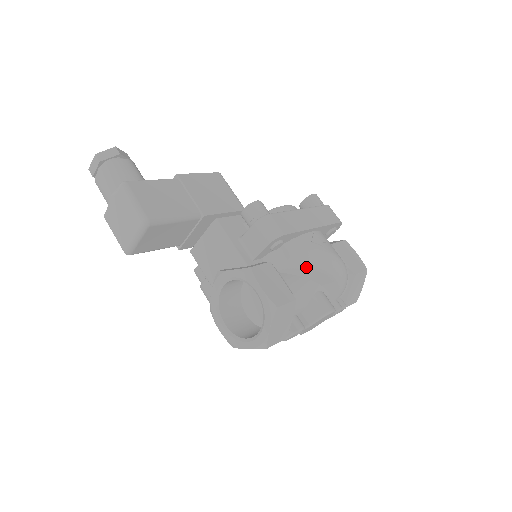
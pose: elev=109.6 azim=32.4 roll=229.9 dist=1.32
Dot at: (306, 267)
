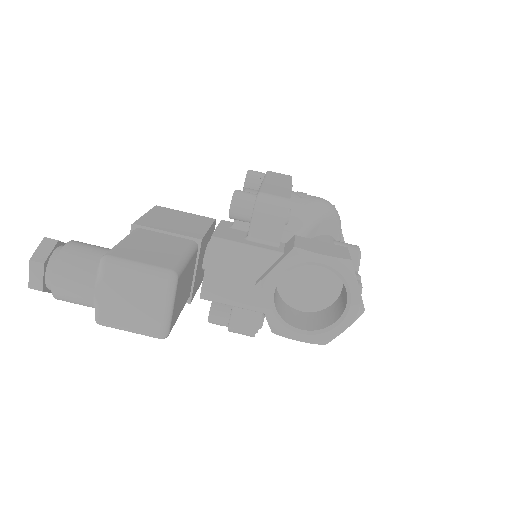
Dot at: (318, 222)
